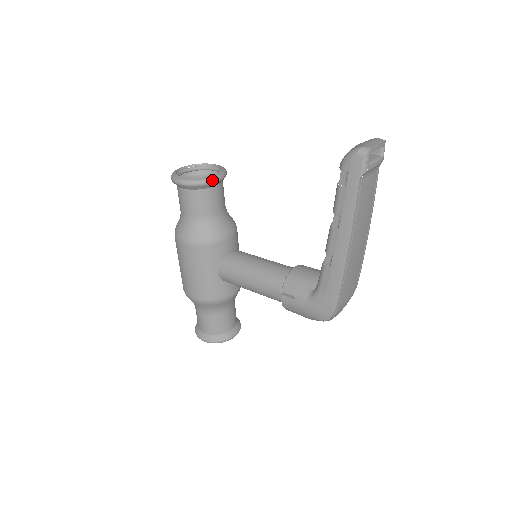
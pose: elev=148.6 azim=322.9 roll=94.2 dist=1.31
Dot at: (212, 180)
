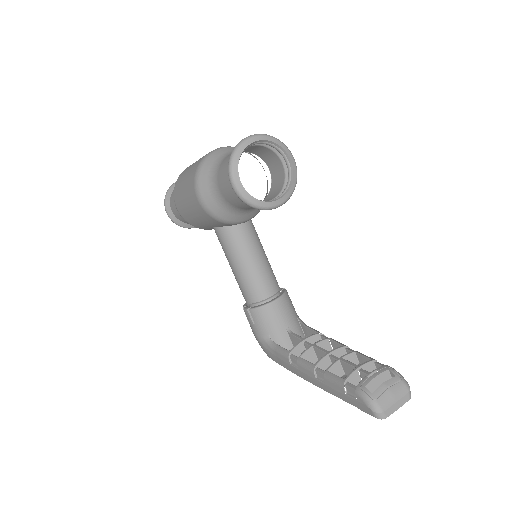
Dot at: (268, 209)
